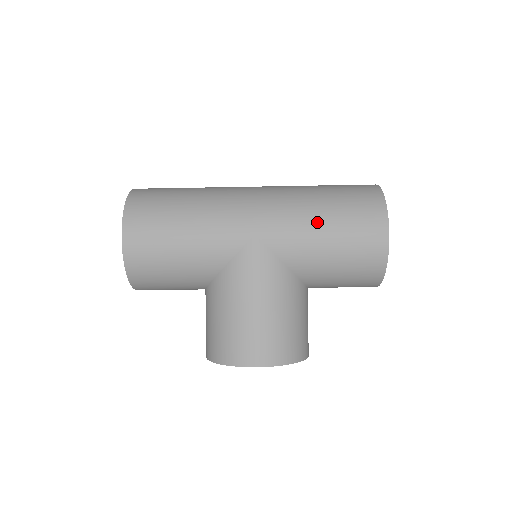
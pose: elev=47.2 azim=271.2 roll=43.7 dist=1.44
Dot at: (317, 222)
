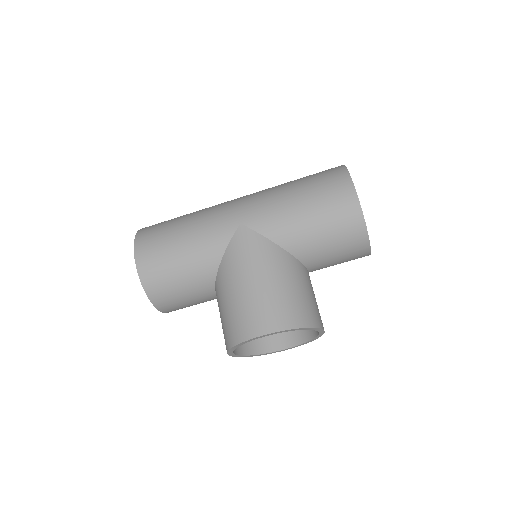
Dot at: (290, 199)
